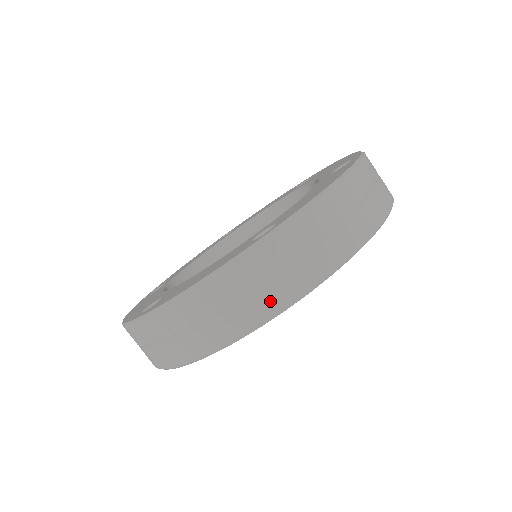
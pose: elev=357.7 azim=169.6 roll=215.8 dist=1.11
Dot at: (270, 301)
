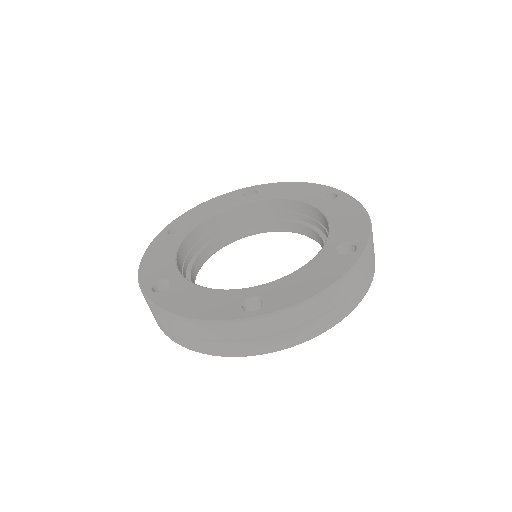
Dot at: (359, 296)
